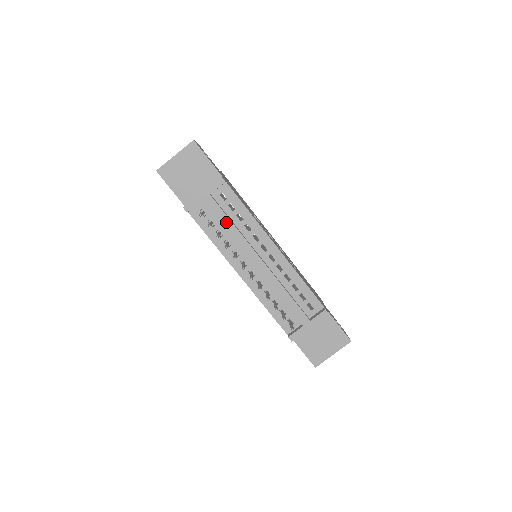
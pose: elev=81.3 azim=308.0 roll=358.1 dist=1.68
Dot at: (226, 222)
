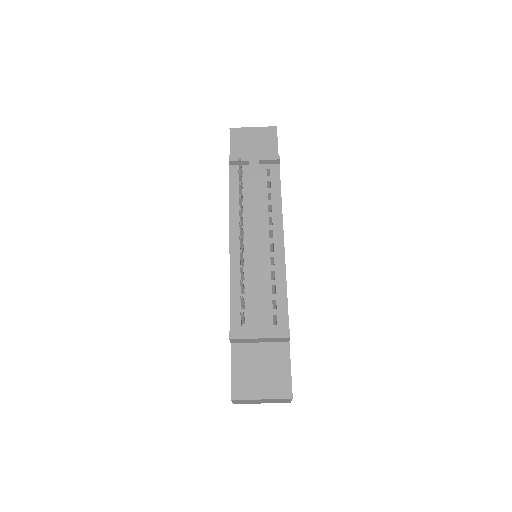
Dot at: (255, 188)
